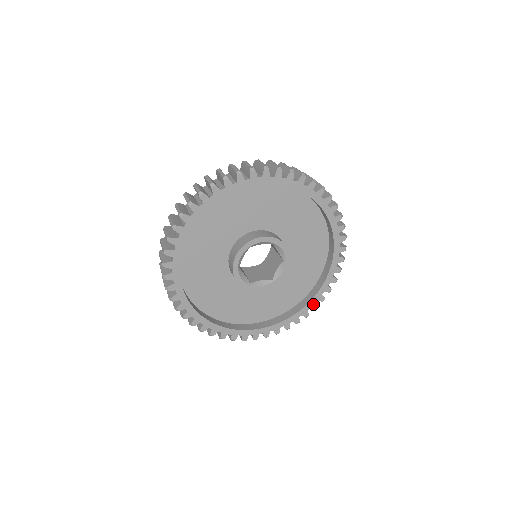
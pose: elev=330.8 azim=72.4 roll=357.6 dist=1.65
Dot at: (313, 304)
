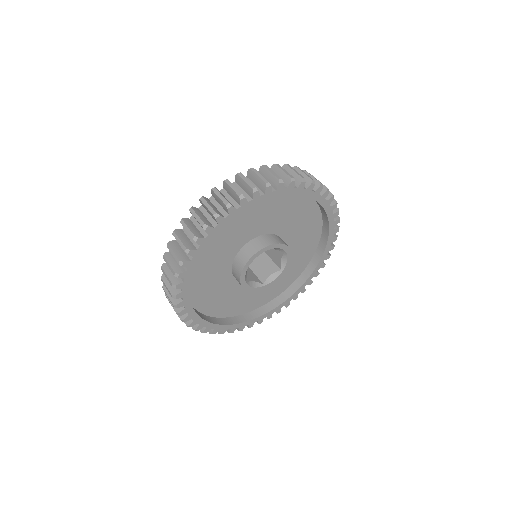
Dot at: (271, 314)
